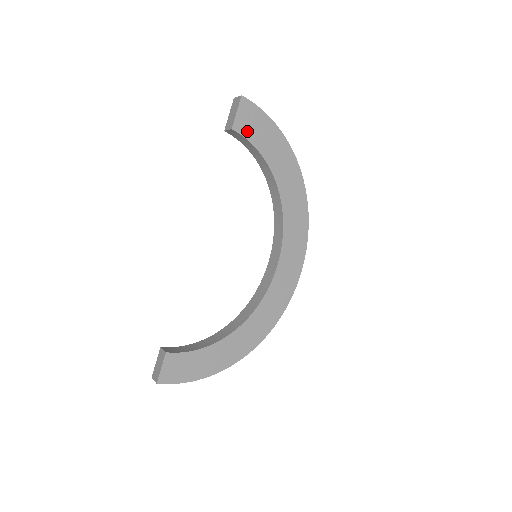
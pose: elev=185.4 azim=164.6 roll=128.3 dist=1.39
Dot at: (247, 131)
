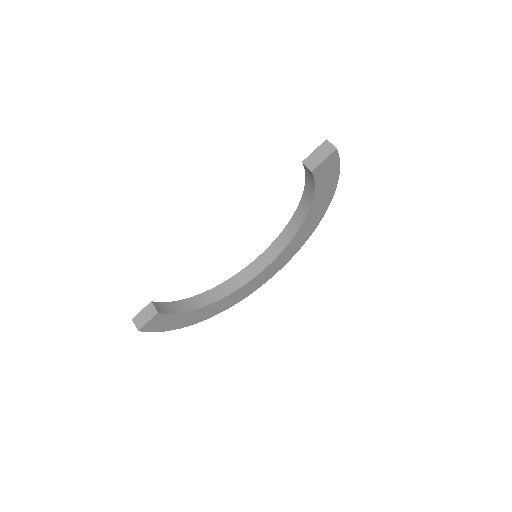
Dot at: (319, 175)
